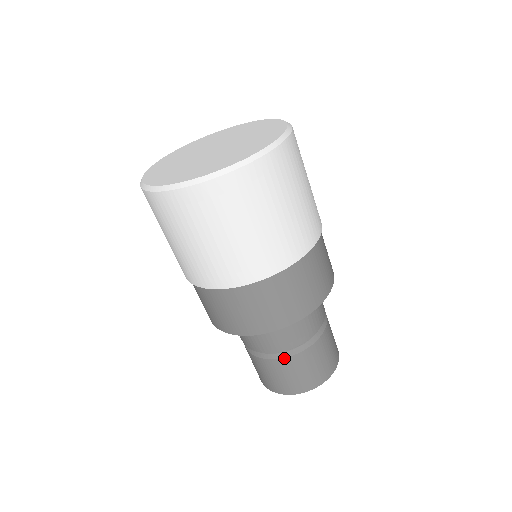
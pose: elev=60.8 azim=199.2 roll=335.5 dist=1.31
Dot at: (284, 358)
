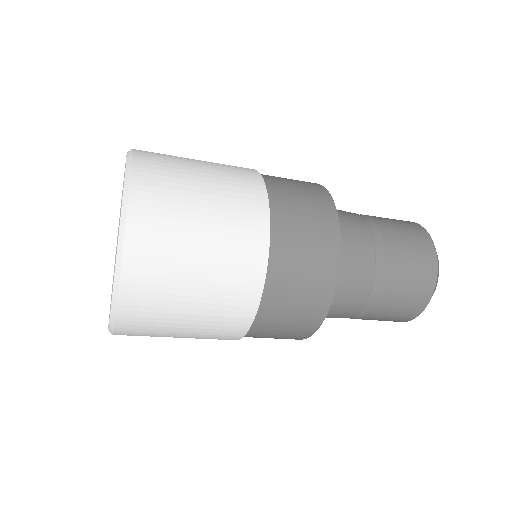
Dot at: occluded
